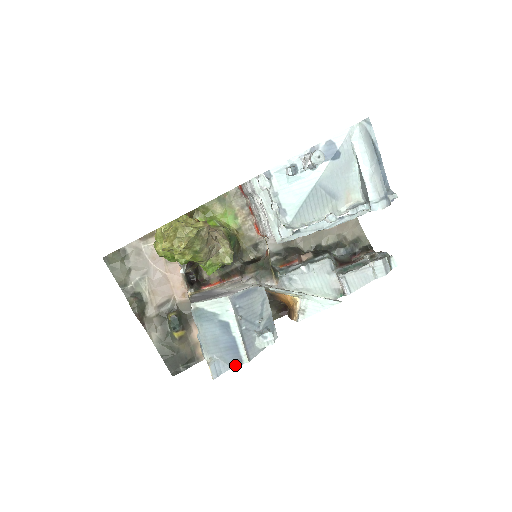
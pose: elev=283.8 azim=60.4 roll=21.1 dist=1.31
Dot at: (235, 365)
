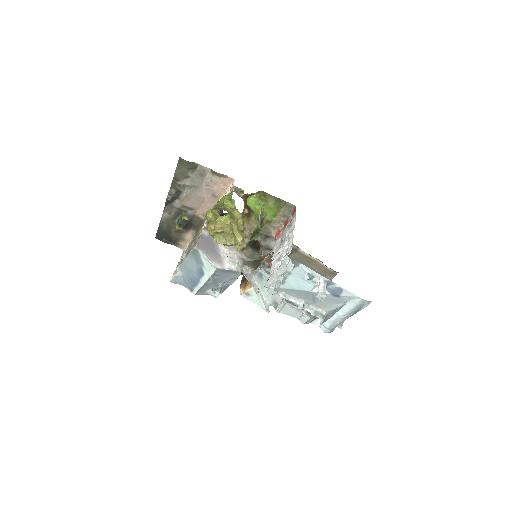
Dot at: (187, 288)
